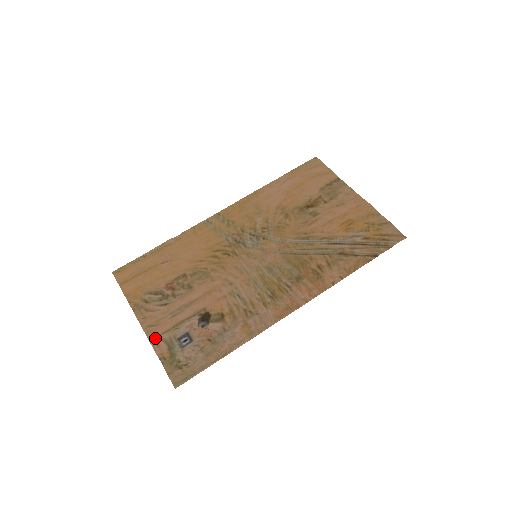
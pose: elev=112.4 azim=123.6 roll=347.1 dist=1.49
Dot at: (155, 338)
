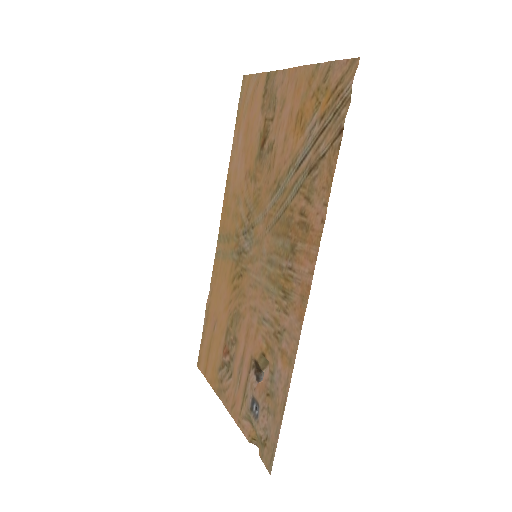
Dot at: (239, 420)
